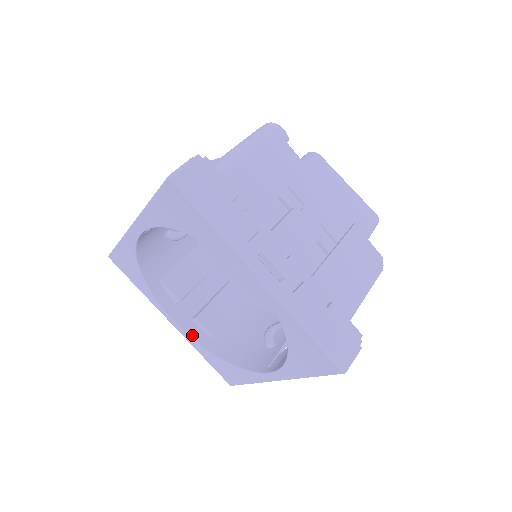
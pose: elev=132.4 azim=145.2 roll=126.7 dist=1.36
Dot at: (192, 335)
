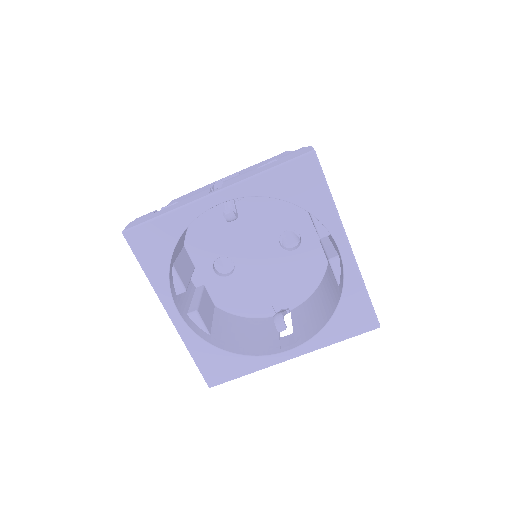
Dot at: (192, 328)
